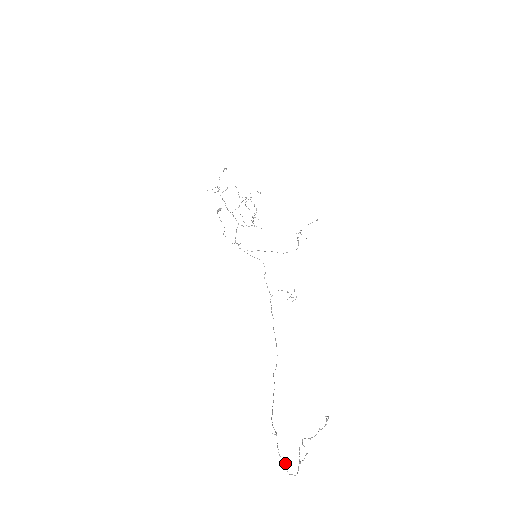
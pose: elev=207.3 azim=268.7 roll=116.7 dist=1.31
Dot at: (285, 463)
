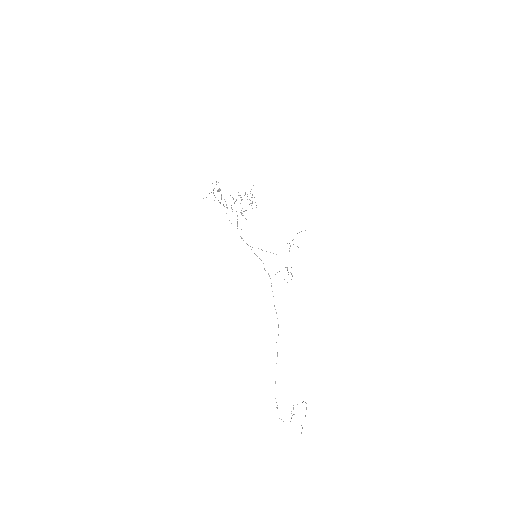
Dot at: (283, 421)
